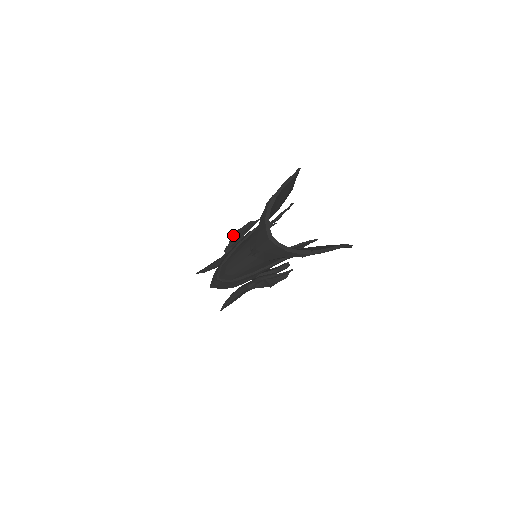
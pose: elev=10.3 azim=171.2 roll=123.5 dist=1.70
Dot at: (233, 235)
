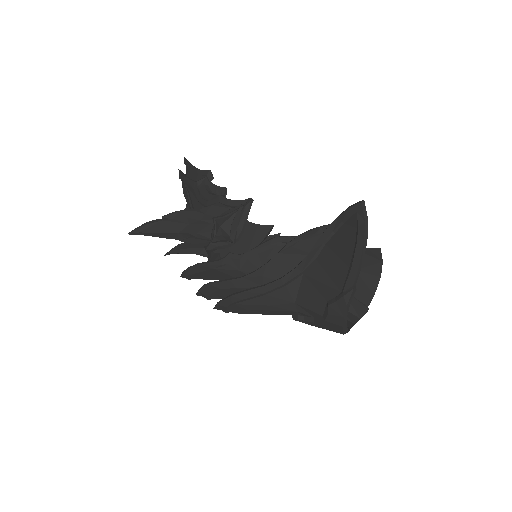
Dot at: (218, 231)
